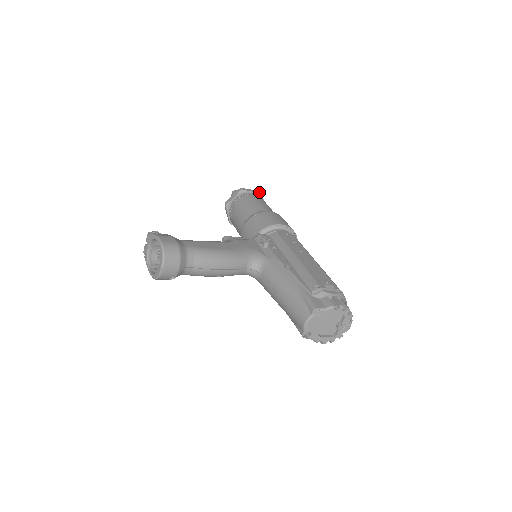
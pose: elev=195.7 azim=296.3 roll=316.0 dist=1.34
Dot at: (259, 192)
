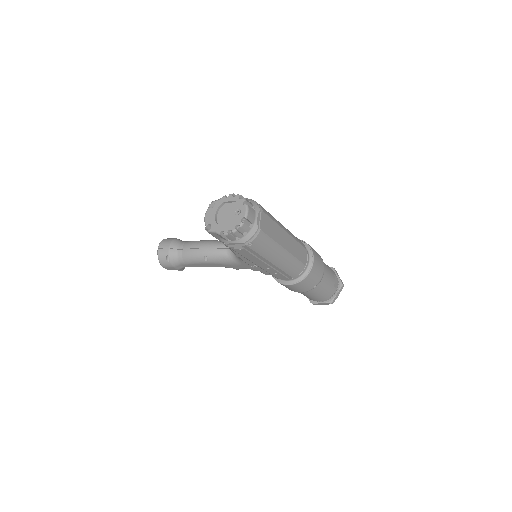
Dot at: (331, 267)
